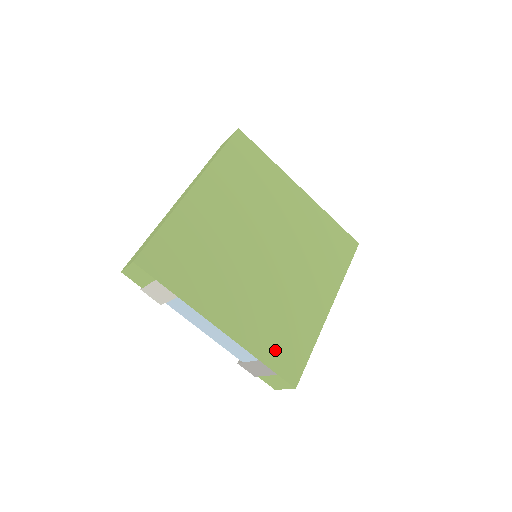
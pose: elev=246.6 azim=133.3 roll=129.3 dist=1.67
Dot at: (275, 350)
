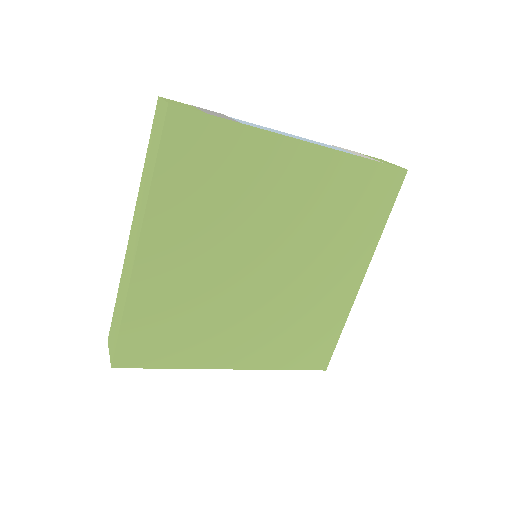
Dot at: (297, 353)
